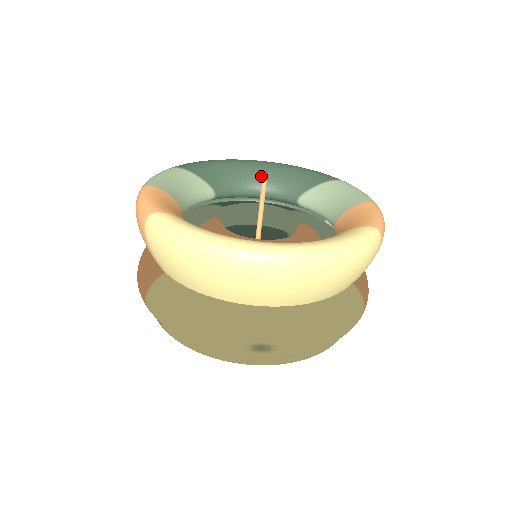
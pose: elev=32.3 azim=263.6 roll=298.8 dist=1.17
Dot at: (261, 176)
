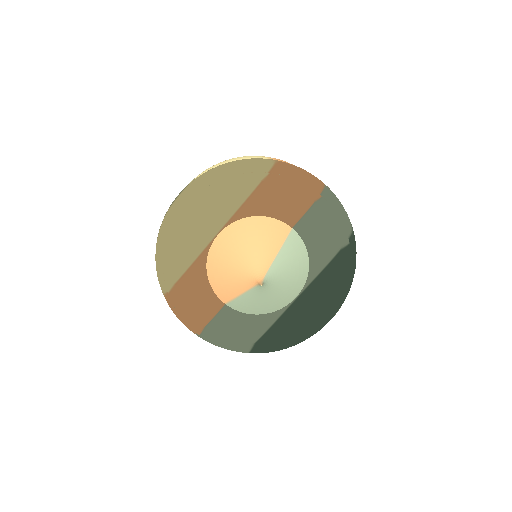
Dot at: occluded
